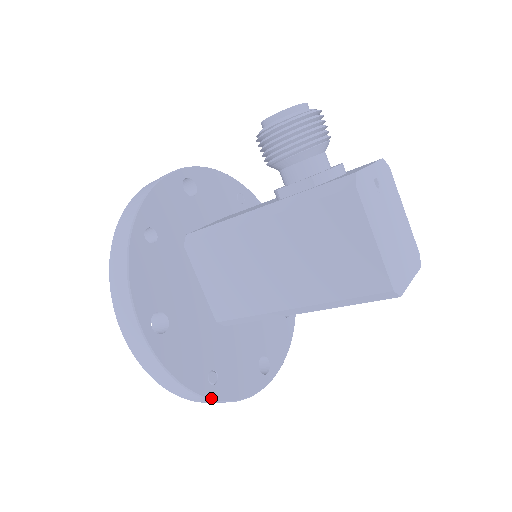
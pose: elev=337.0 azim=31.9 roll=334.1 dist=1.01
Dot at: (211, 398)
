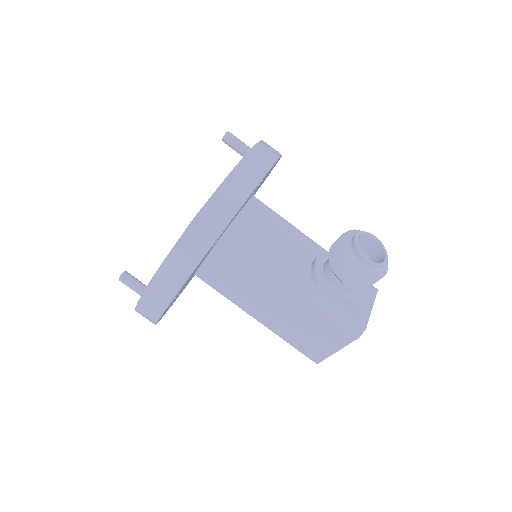
Dot at: occluded
